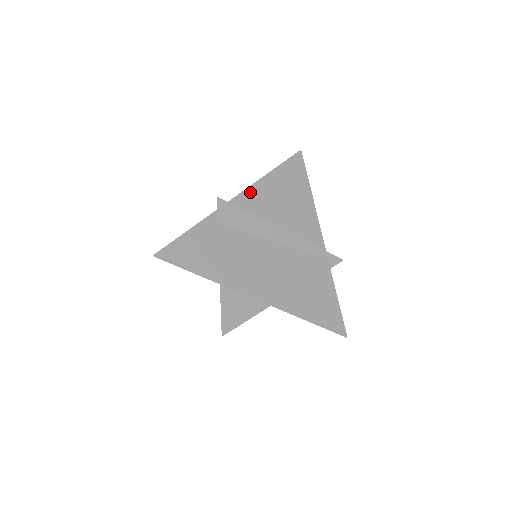
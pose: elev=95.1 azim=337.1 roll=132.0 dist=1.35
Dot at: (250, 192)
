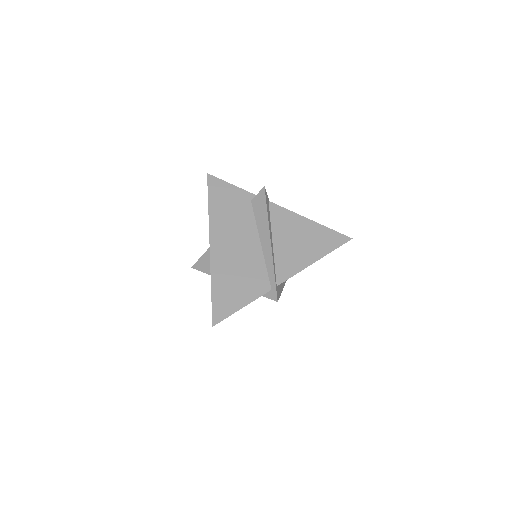
Dot at: occluded
